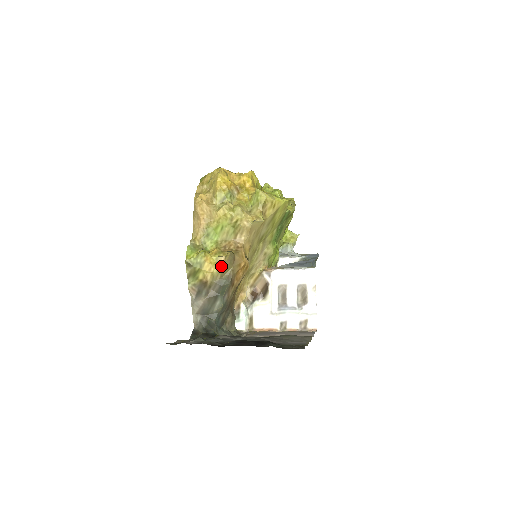
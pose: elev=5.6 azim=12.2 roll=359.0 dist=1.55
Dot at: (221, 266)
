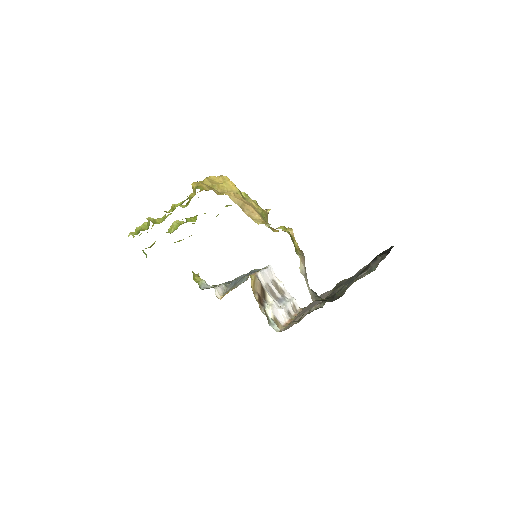
Dot at: occluded
